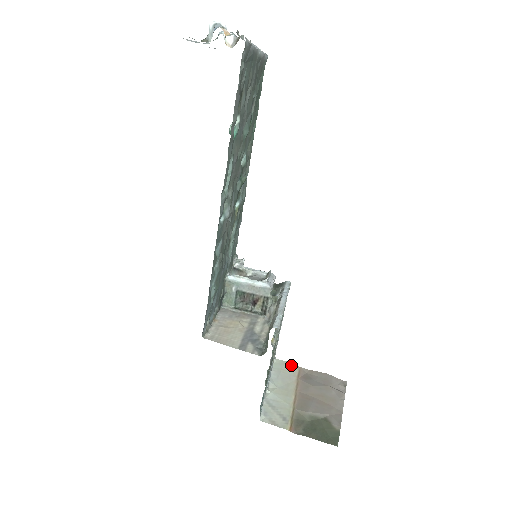
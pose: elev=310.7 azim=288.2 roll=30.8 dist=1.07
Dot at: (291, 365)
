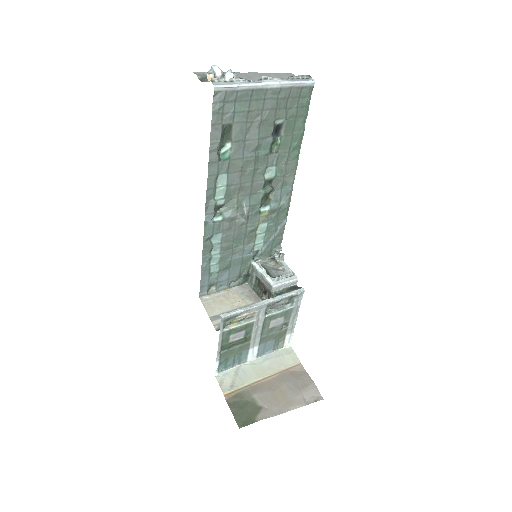
Dot at: (295, 358)
